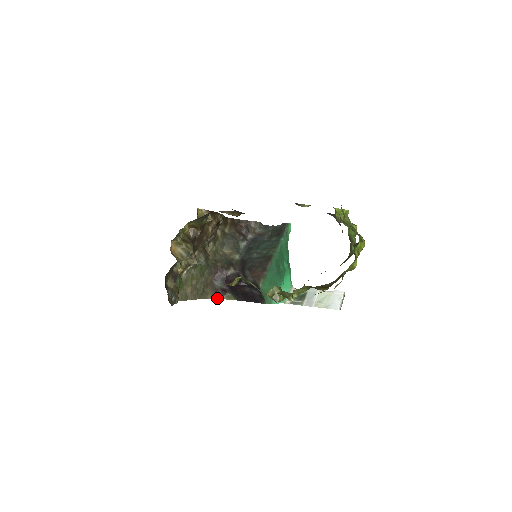
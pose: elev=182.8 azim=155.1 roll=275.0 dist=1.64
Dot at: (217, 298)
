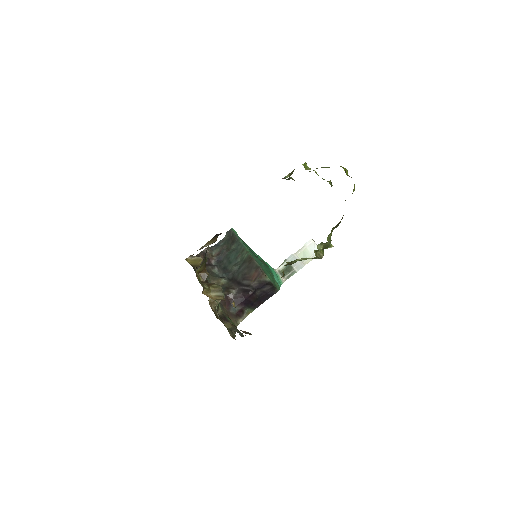
Dot at: occluded
